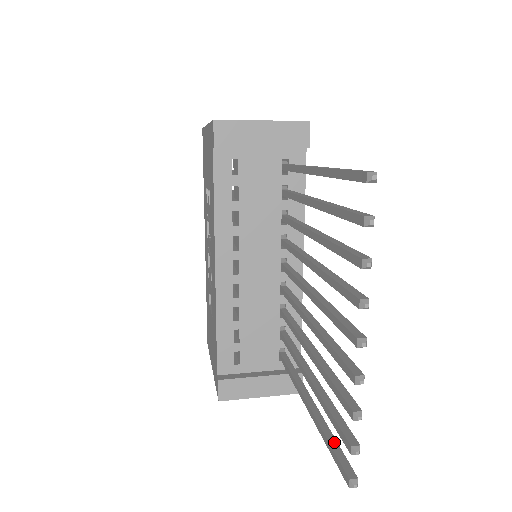
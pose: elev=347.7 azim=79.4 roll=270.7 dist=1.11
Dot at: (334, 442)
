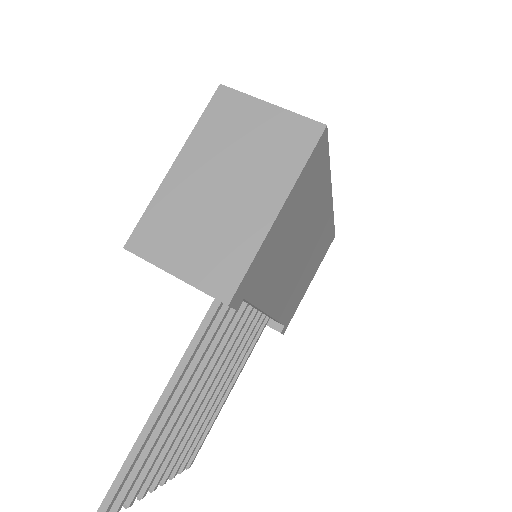
Dot at: (203, 436)
